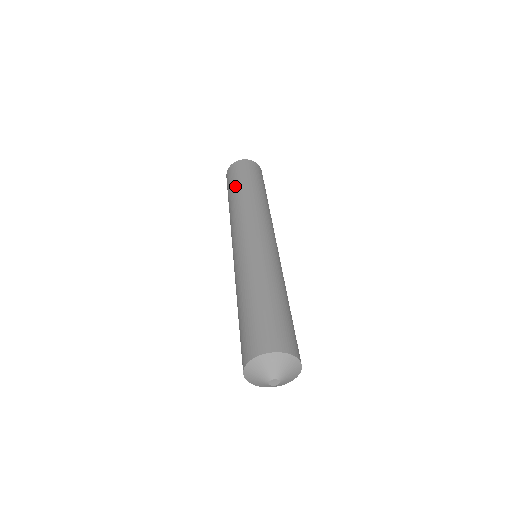
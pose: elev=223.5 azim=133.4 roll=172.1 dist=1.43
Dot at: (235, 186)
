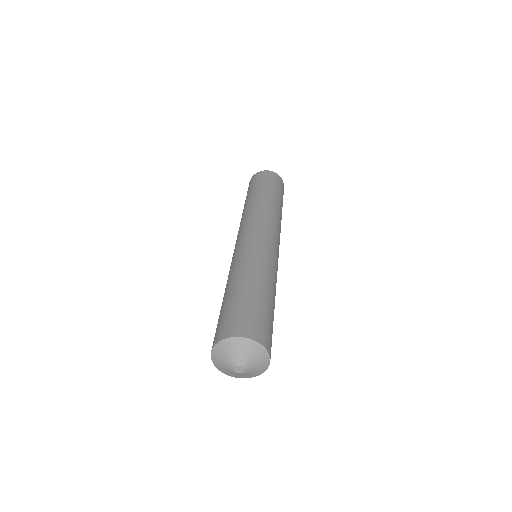
Dot at: occluded
